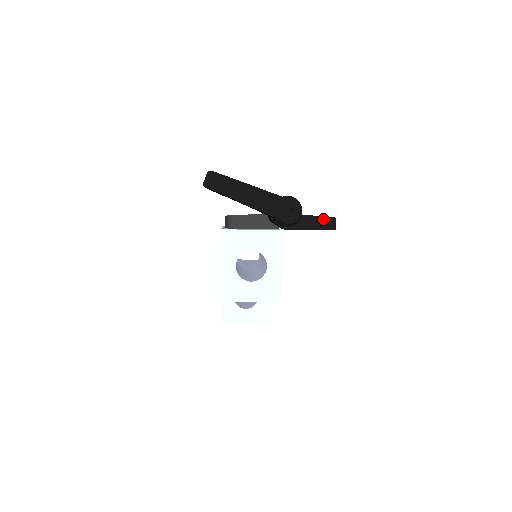
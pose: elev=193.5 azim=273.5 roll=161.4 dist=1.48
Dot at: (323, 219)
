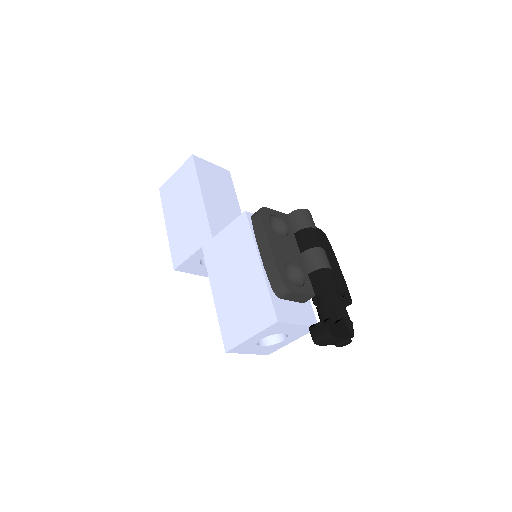
Dot at: (345, 305)
